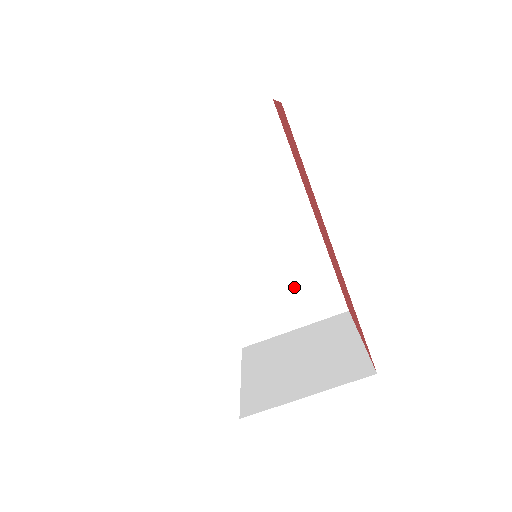
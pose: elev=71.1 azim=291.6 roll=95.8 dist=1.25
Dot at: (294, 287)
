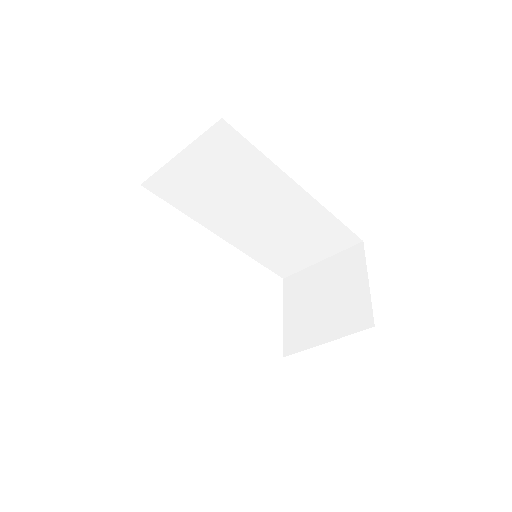
Dot at: (308, 237)
